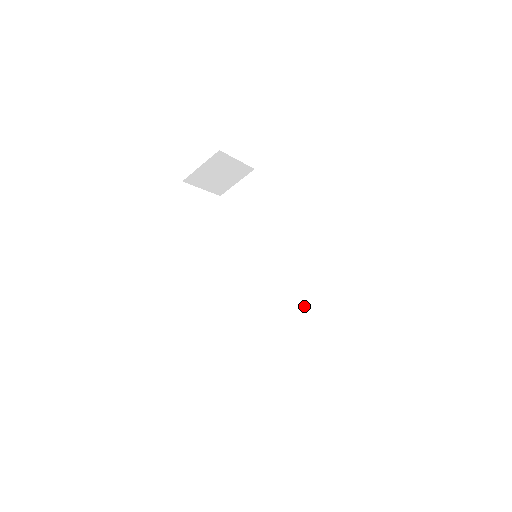
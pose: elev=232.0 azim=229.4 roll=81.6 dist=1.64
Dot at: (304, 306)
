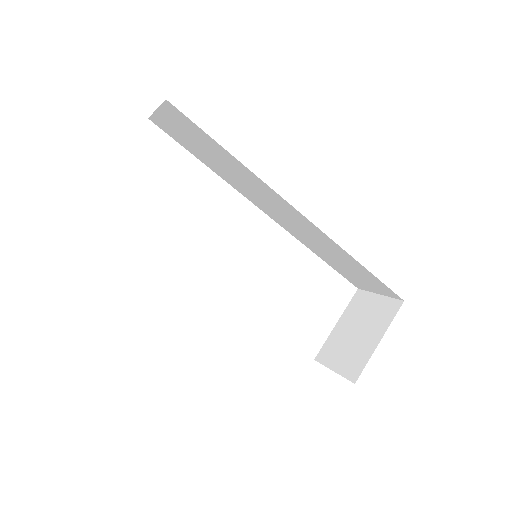
Dot at: (350, 265)
